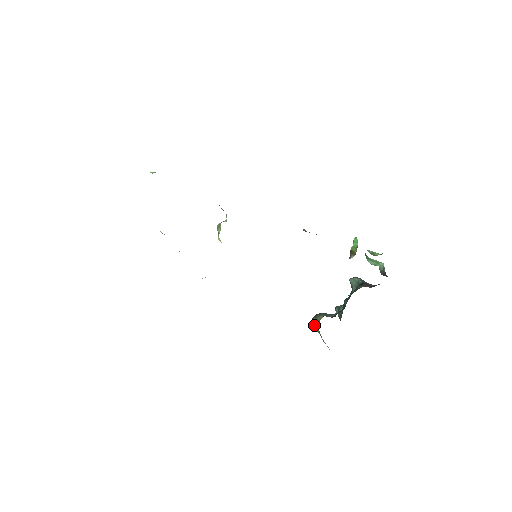
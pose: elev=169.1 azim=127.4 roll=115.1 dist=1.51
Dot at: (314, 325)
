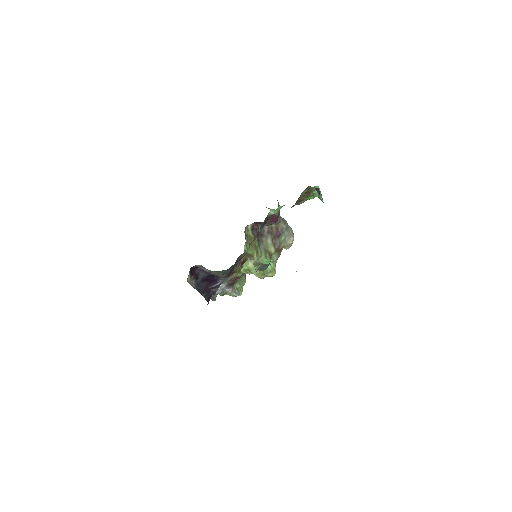
Dot at: occluded
